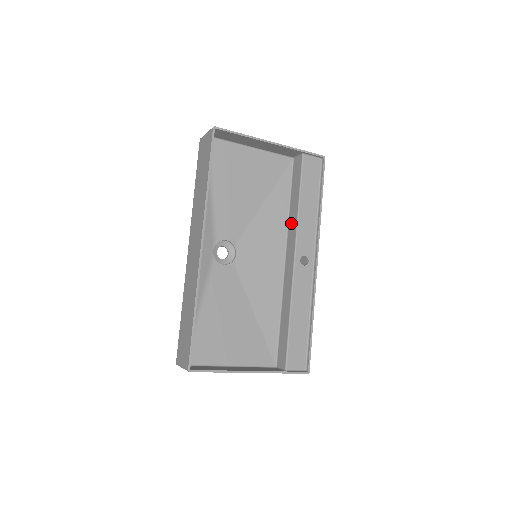
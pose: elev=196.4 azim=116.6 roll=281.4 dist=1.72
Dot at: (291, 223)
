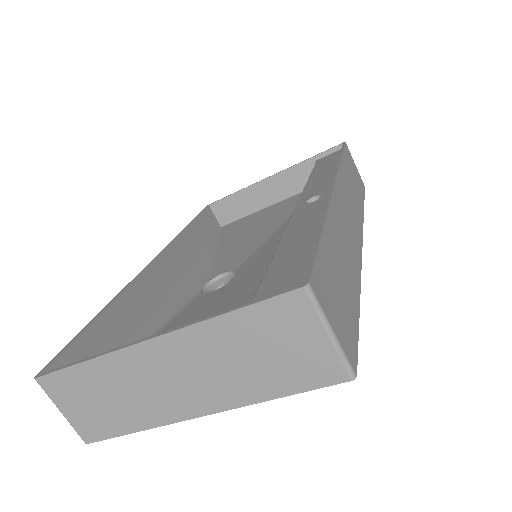
Dot at: occluded
